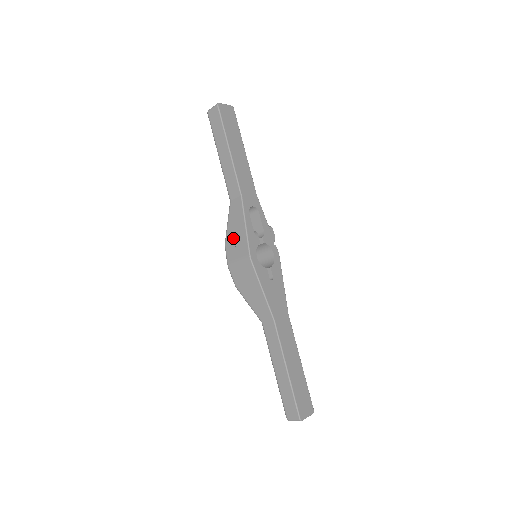
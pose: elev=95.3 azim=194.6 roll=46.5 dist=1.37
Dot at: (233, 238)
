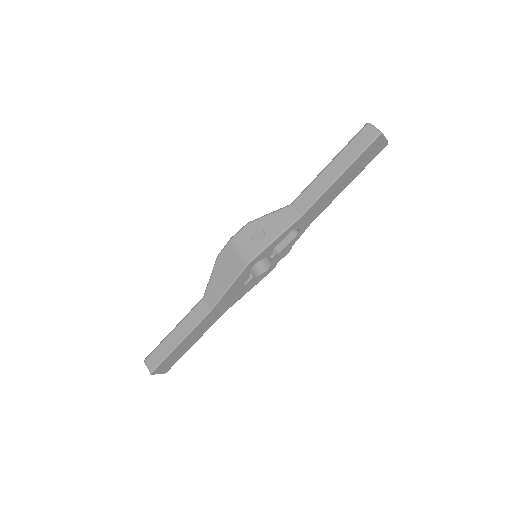
Dot at: (258, 231)
